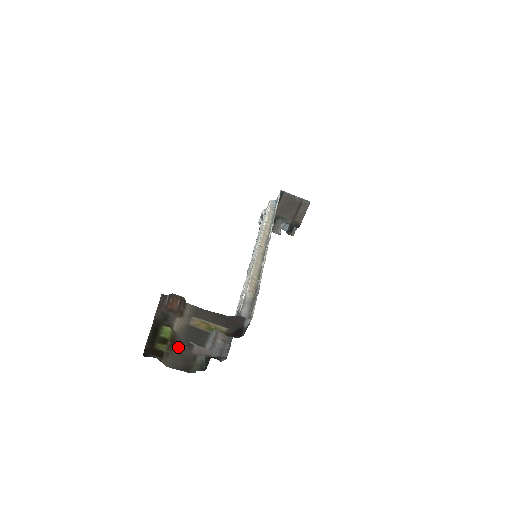
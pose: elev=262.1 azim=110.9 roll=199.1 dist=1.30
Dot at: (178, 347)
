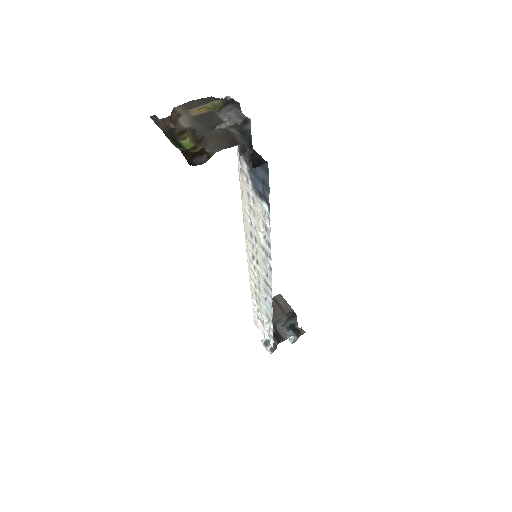
Dot at: (207, 139)
